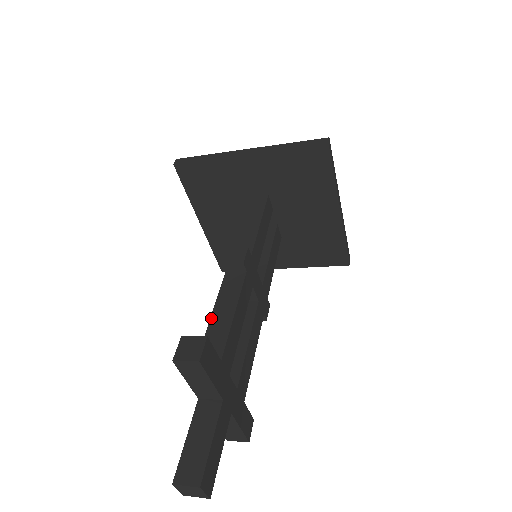
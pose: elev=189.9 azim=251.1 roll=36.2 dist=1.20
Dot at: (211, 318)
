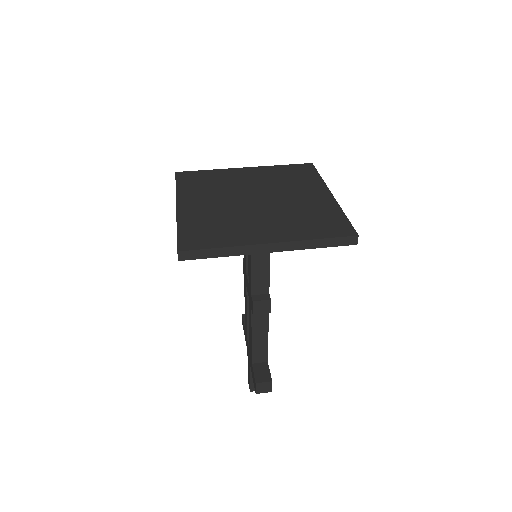
Dot at: (252, 342)
